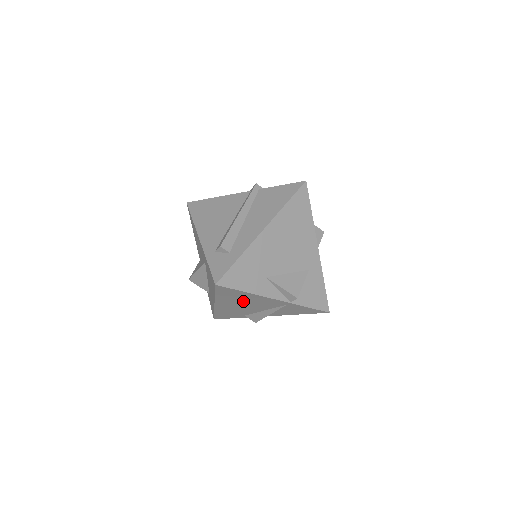
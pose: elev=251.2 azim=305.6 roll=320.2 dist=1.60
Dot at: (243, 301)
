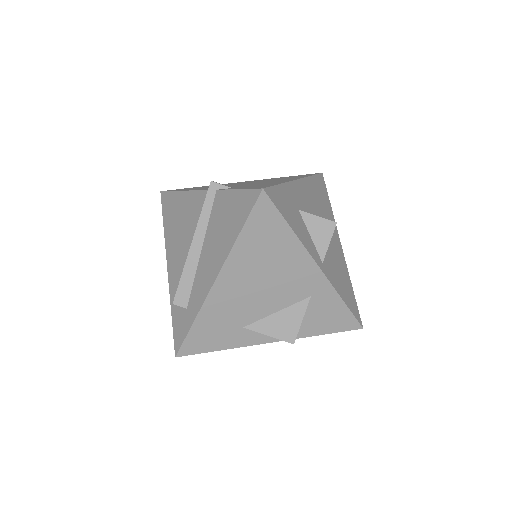
Dot at: occluded
